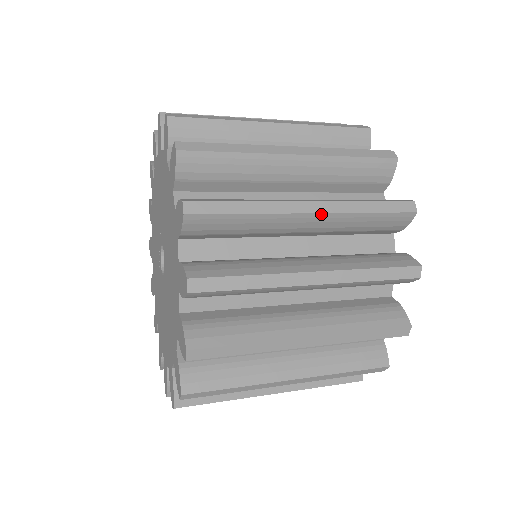
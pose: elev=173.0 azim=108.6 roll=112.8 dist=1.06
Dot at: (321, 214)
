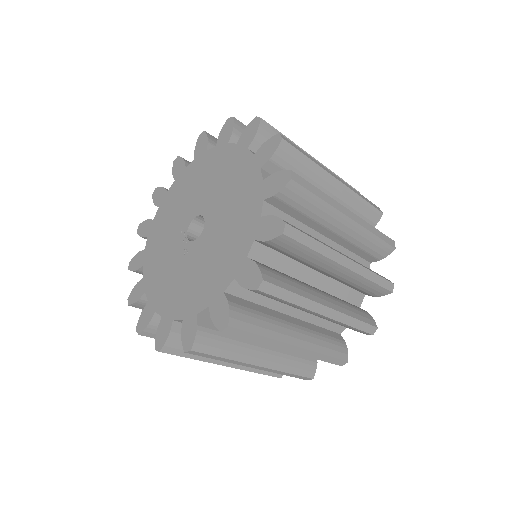
Dot at: occluded
